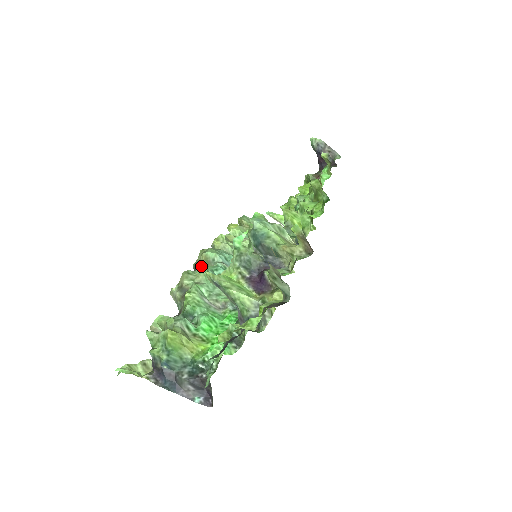
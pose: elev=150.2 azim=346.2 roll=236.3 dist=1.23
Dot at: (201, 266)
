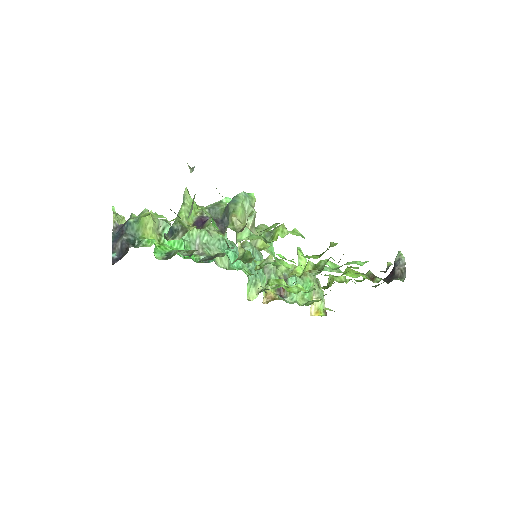
Dot at: occluded
